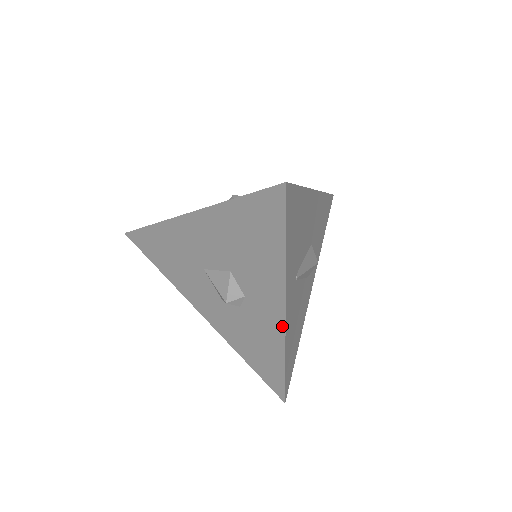
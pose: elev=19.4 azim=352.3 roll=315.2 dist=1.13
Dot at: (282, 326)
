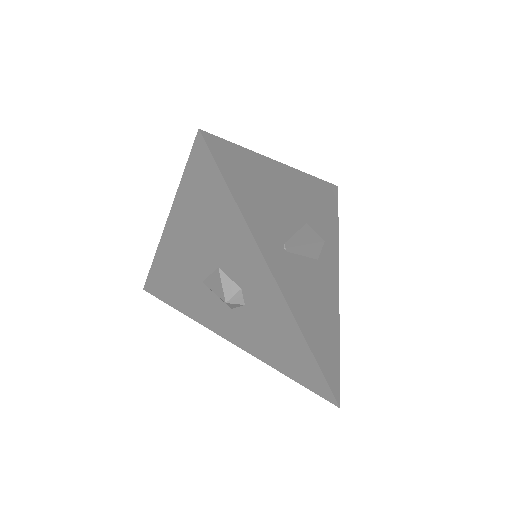
Dot at: (283, 301)
